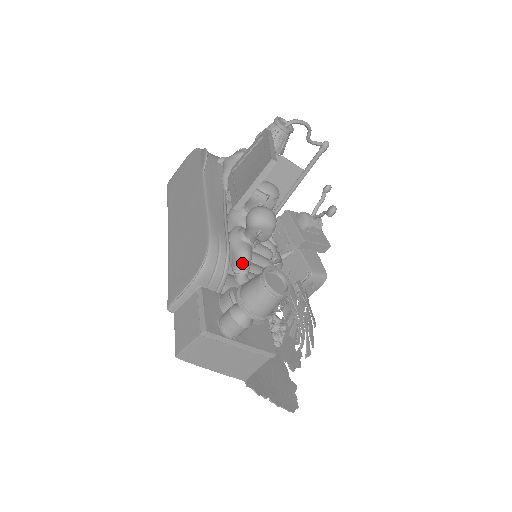
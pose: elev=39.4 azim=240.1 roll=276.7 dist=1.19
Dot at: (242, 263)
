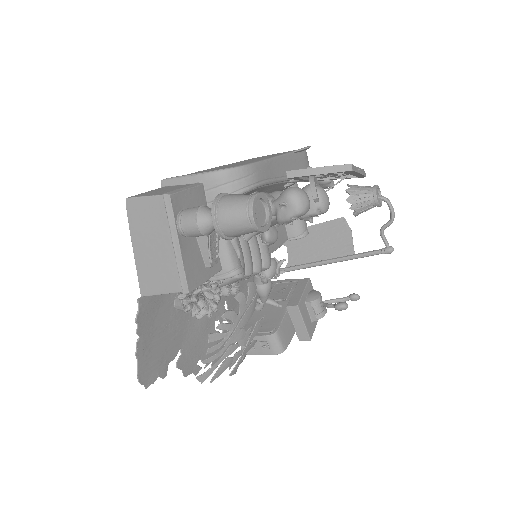
Dot at: occluded
